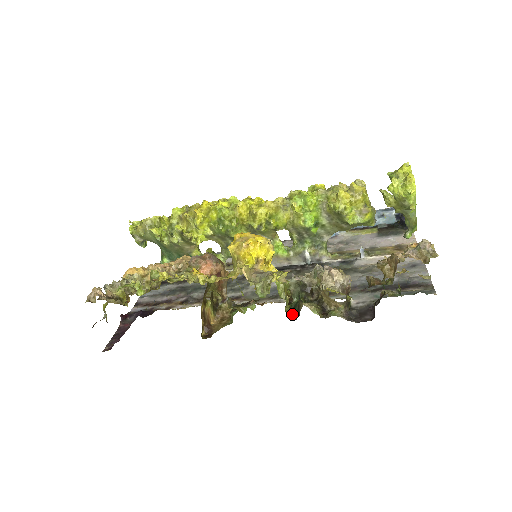
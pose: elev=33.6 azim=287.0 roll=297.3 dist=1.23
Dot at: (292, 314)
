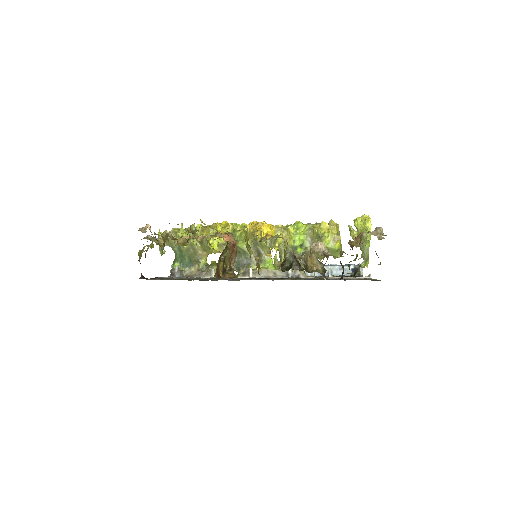
Dot at: (285, 270)
